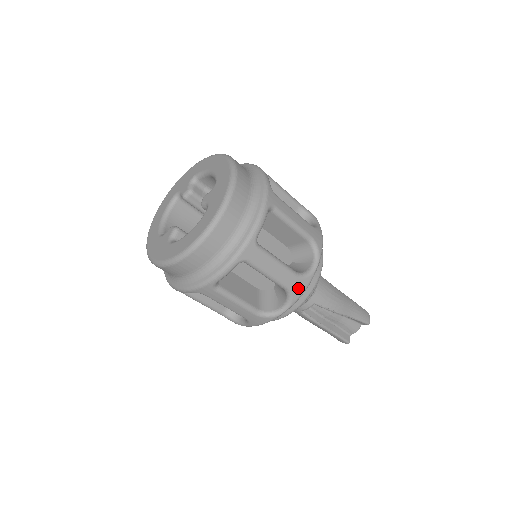
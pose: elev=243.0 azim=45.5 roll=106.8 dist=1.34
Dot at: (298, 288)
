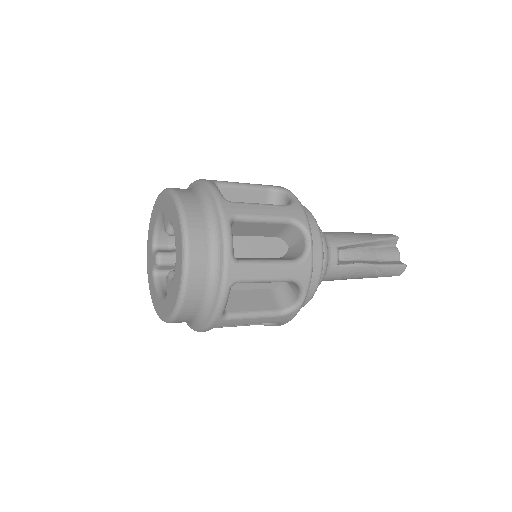
Dot at: (297, 214)
